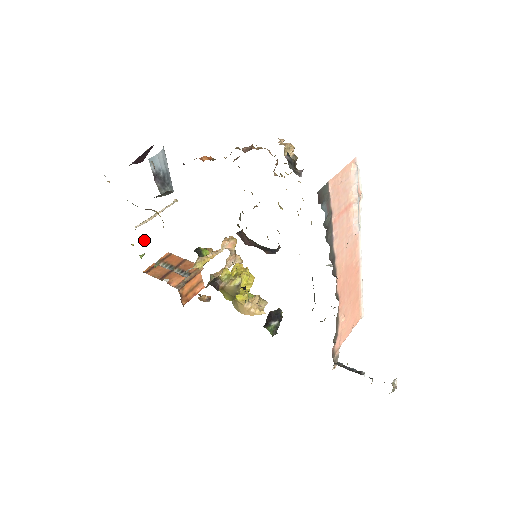
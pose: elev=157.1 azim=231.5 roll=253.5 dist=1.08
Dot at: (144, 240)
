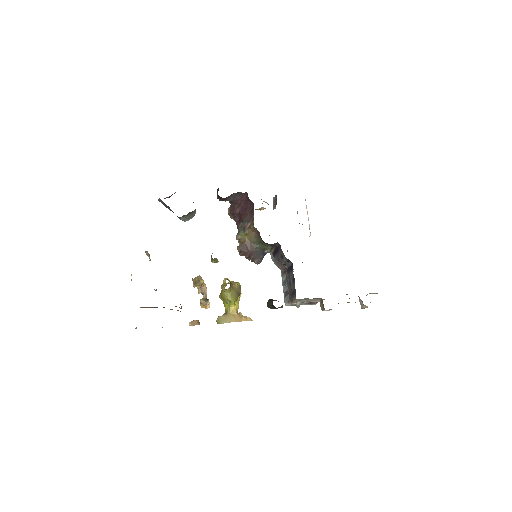
Dot at: (131, 280)
